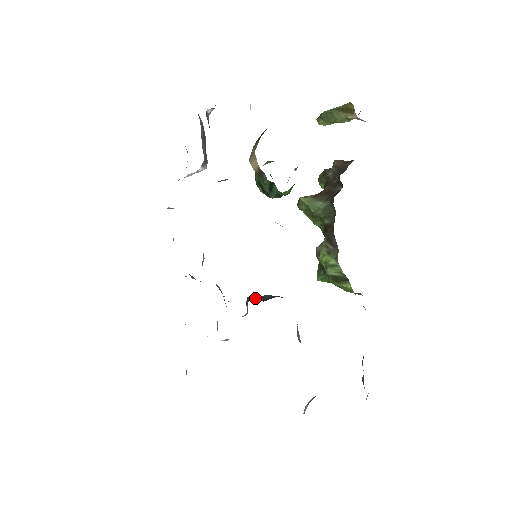
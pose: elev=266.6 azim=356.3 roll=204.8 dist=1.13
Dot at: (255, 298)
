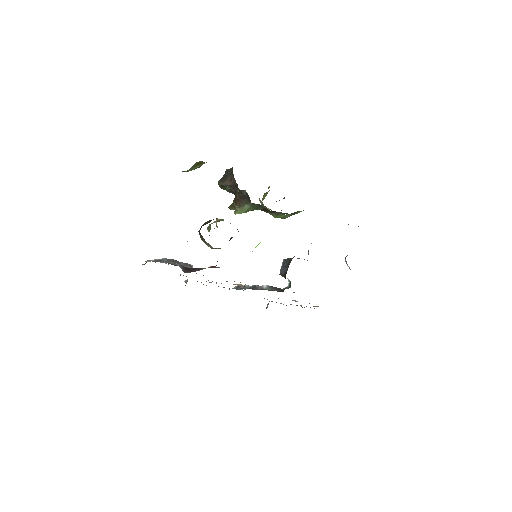
Dot at: (283, 271)
